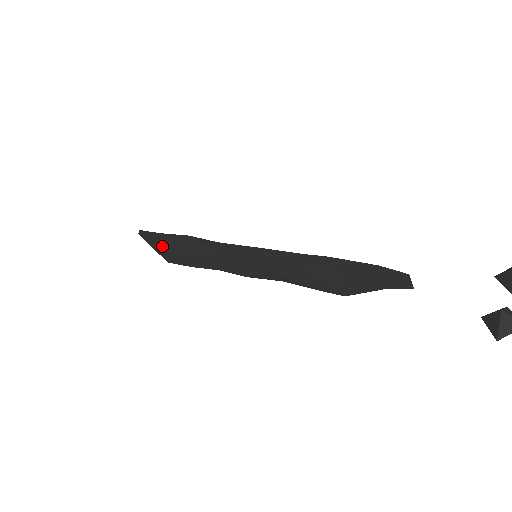
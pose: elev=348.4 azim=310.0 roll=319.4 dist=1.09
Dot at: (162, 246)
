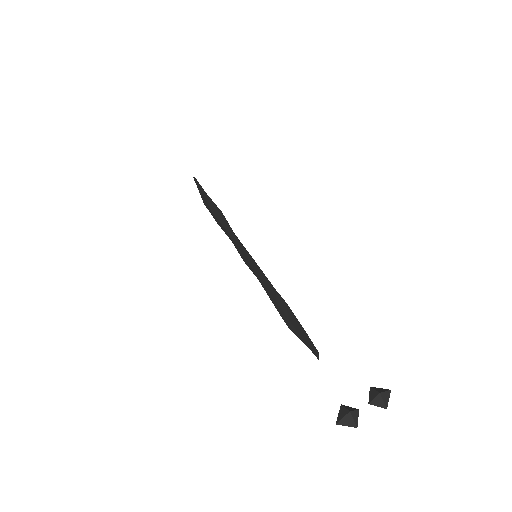
Dot at: (204, 197)
